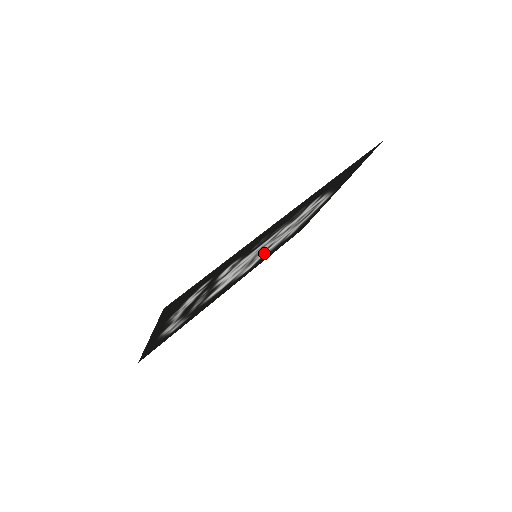
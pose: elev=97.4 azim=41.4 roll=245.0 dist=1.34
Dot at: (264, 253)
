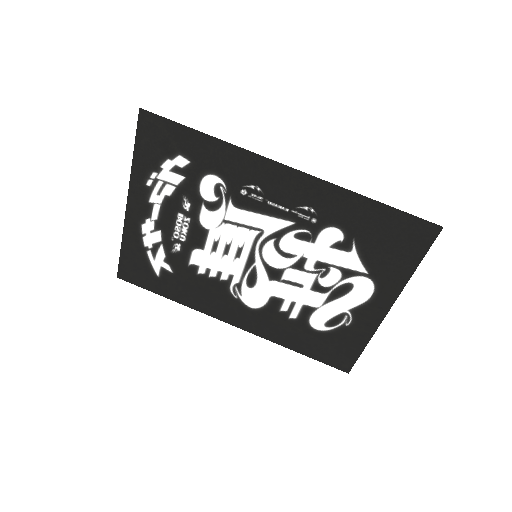
Dot at: (274, 291)
